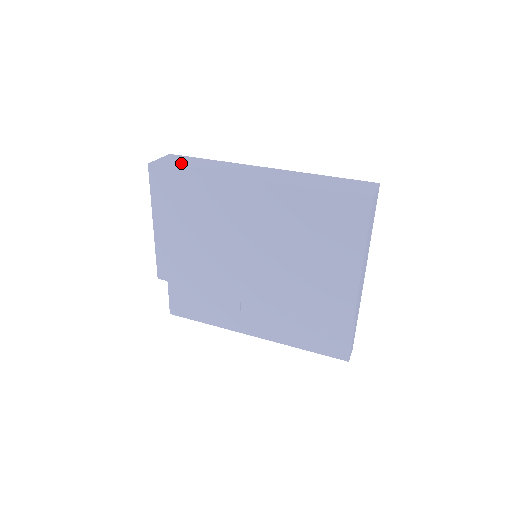
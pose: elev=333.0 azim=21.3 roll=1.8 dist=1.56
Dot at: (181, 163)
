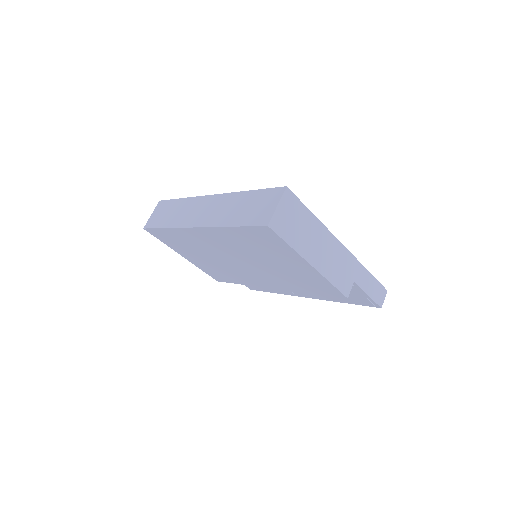
Dot at: (161, 217)
